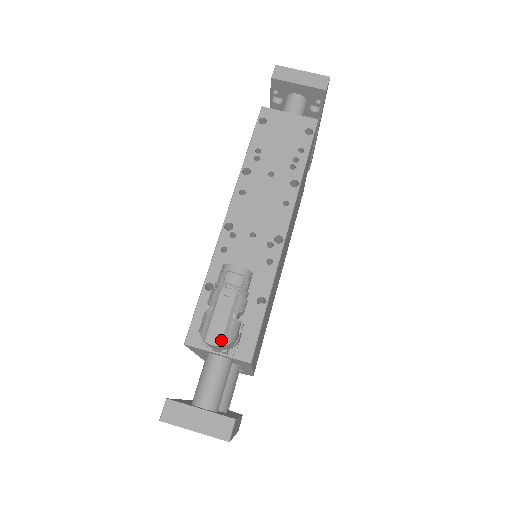
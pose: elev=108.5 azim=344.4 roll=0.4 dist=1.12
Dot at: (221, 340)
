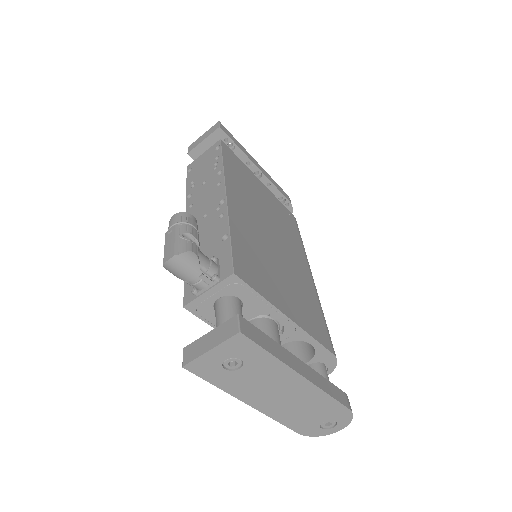
Dot at: (173, 253)
